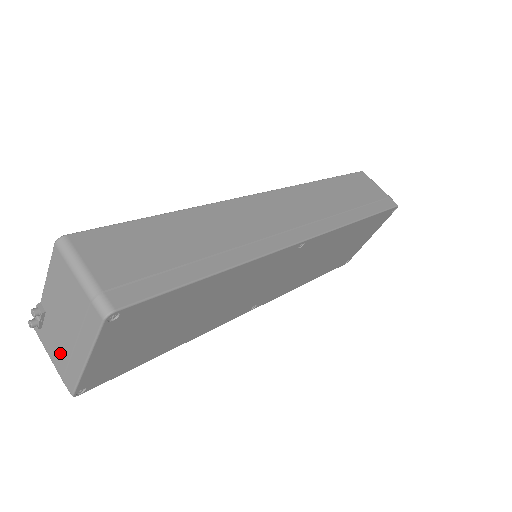
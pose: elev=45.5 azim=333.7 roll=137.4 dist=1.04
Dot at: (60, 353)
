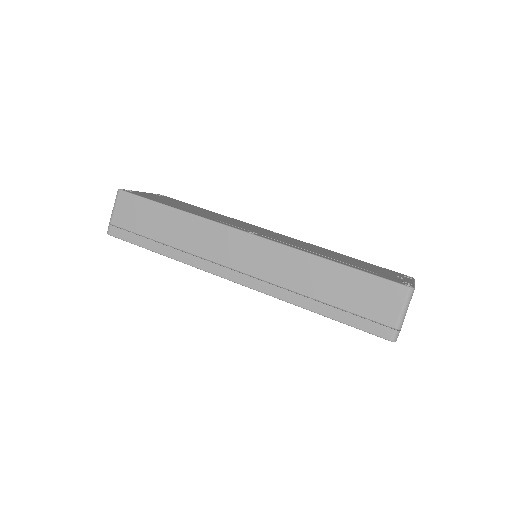
Dot at: occluded
